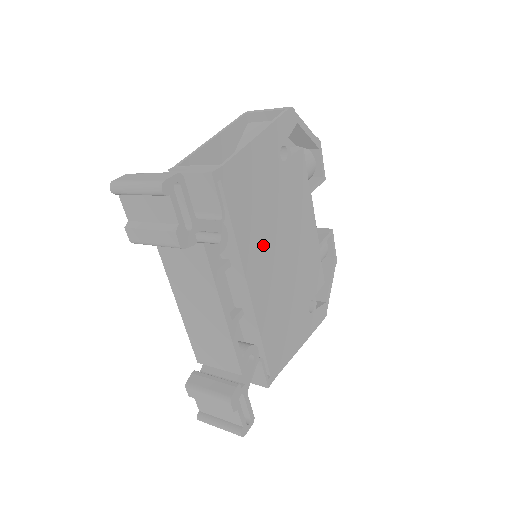
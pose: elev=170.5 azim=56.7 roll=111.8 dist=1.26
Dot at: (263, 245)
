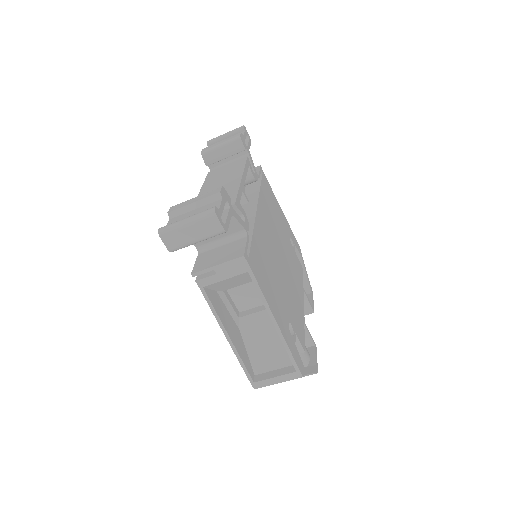
Dot at: (271, 225)
